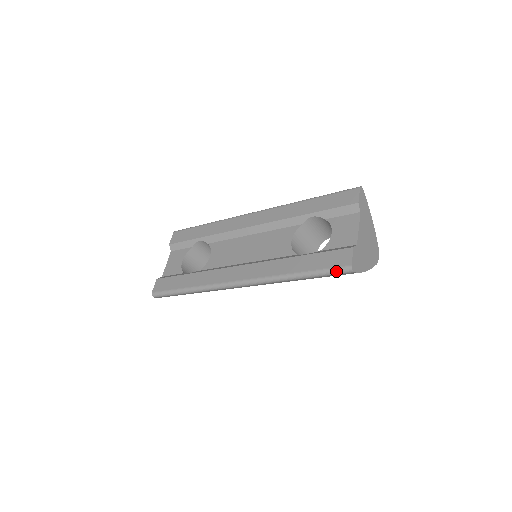
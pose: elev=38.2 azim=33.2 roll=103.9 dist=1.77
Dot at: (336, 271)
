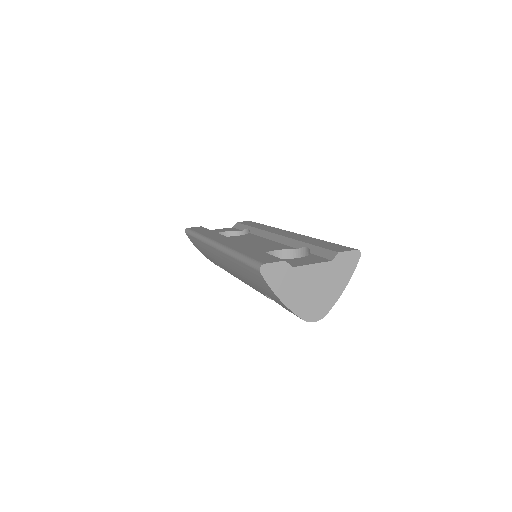
Dot at: (253, 263)
